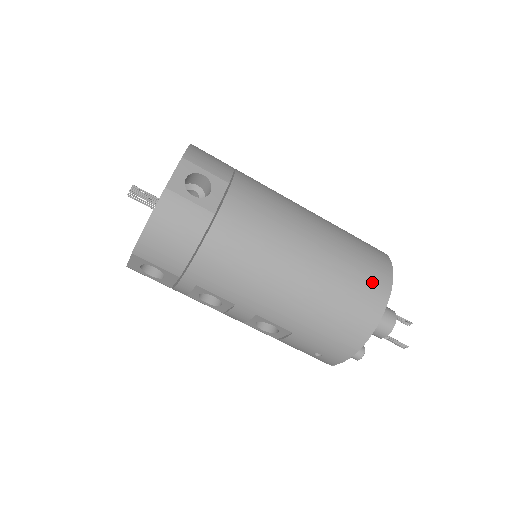
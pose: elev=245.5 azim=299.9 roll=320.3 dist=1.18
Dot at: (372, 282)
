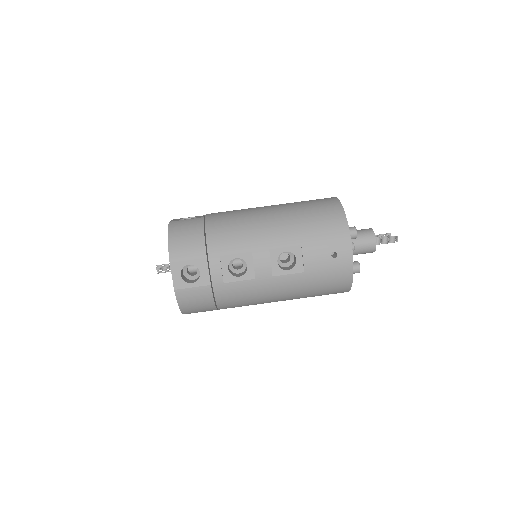
Dot at: (320, 199)
